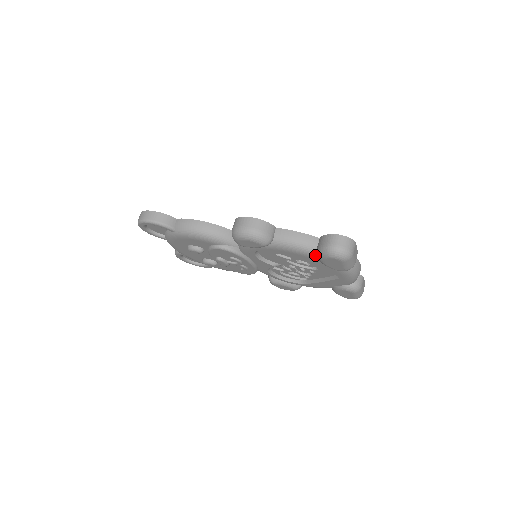
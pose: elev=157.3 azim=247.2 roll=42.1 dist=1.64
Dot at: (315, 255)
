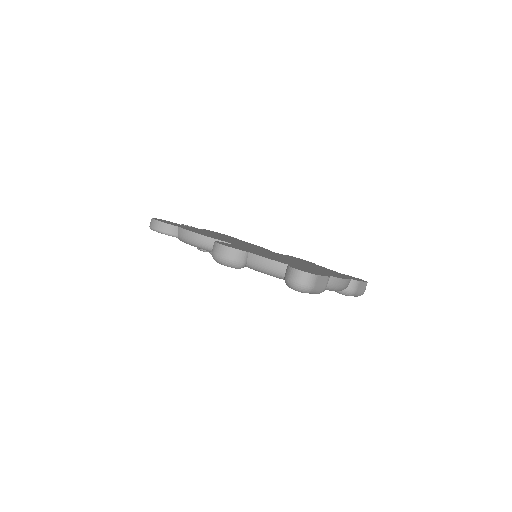
Dot at: occluded
